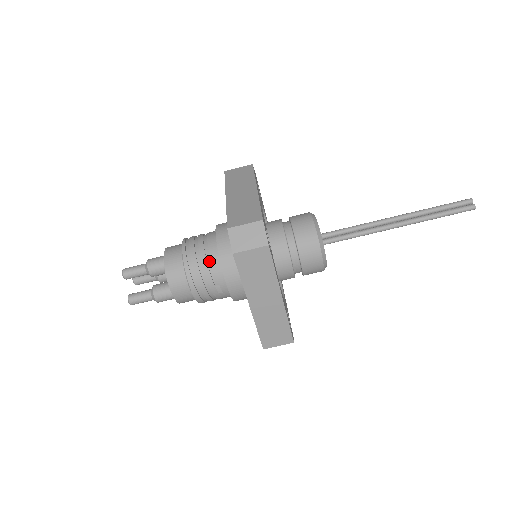
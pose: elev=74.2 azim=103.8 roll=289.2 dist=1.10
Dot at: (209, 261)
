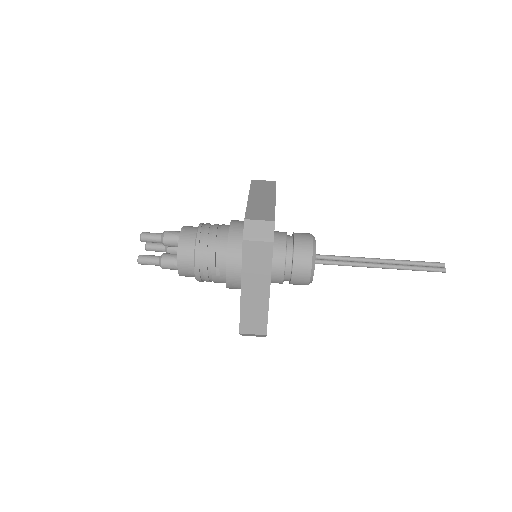
Dot at: (218, 246)
